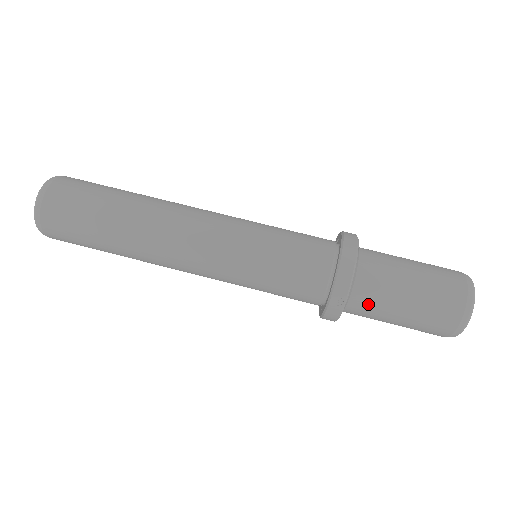
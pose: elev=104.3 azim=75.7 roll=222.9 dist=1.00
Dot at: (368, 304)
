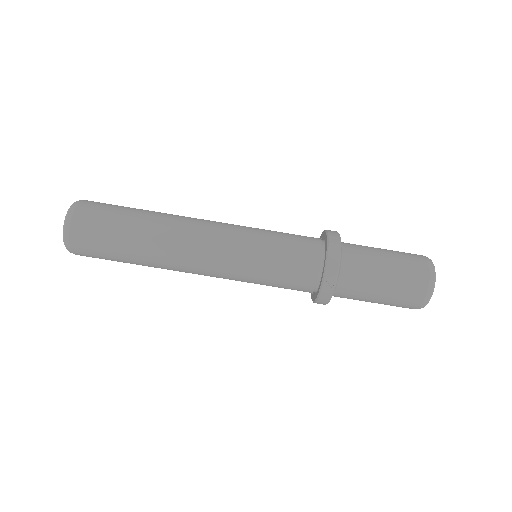
Dot at: (353, 286)
